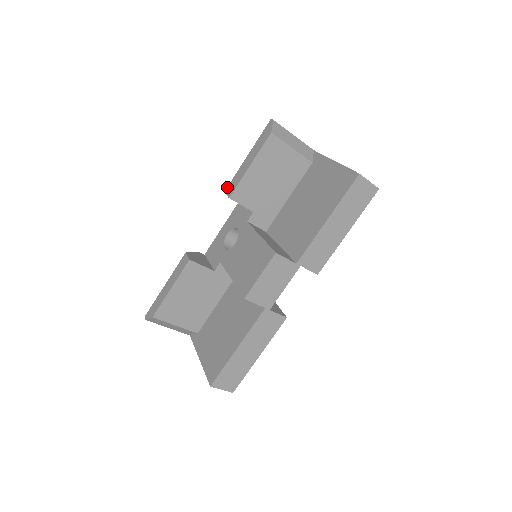
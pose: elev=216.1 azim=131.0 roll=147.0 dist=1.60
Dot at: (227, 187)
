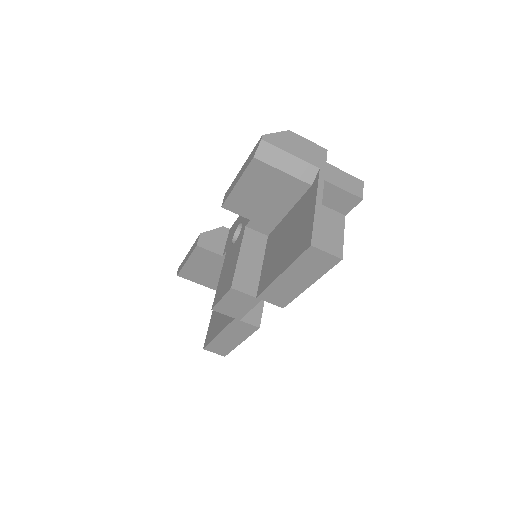
Dot at: (227, 191)
